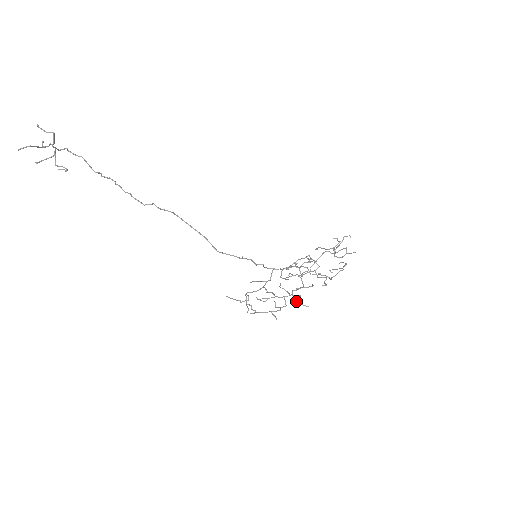
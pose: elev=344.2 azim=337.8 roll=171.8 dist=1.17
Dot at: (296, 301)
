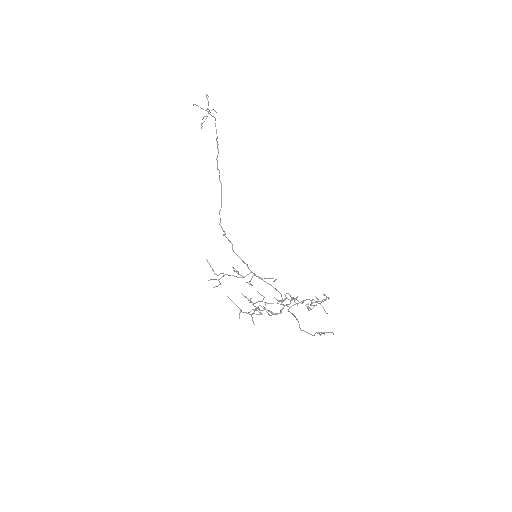
Dot at: (253, 313)
